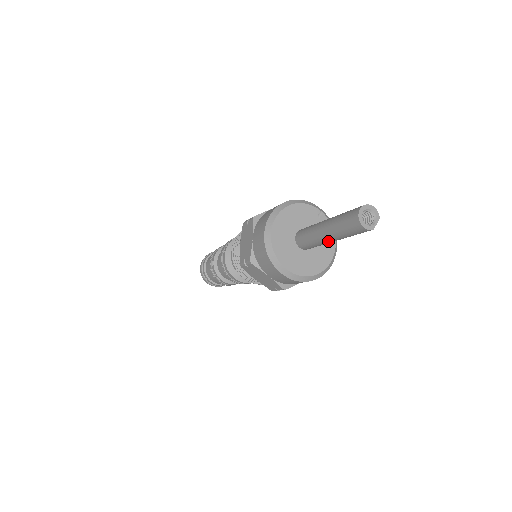
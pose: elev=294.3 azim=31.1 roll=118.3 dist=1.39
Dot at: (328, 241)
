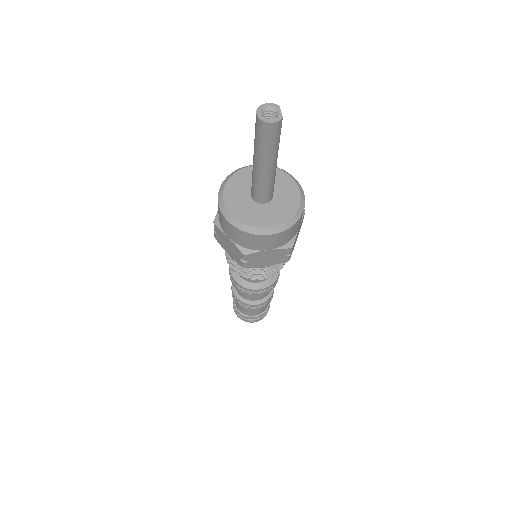
Dot at: (271, 170)
